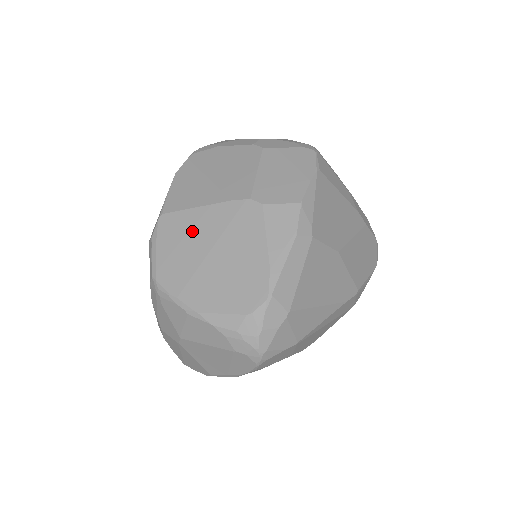
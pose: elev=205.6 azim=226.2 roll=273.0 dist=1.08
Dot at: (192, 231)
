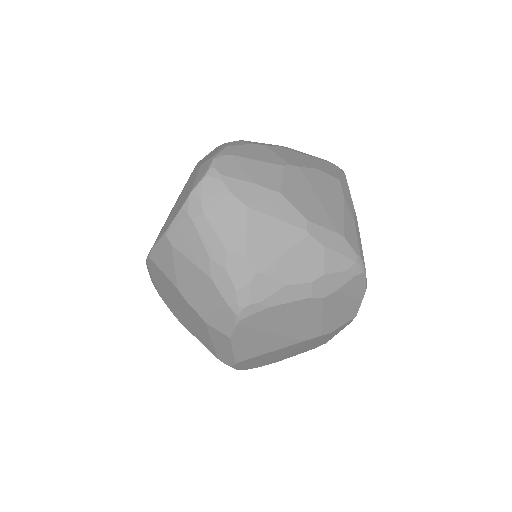
Dot at: (271, 356)
